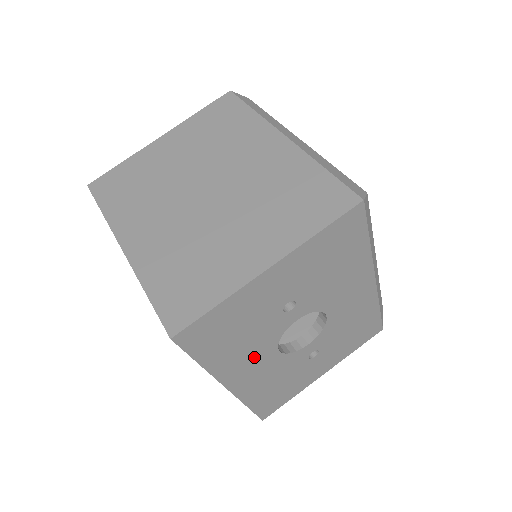
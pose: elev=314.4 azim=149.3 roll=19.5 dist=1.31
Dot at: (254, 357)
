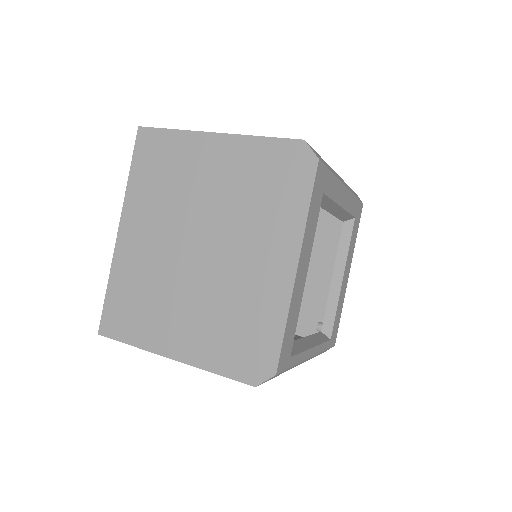
Dot at: occluded
